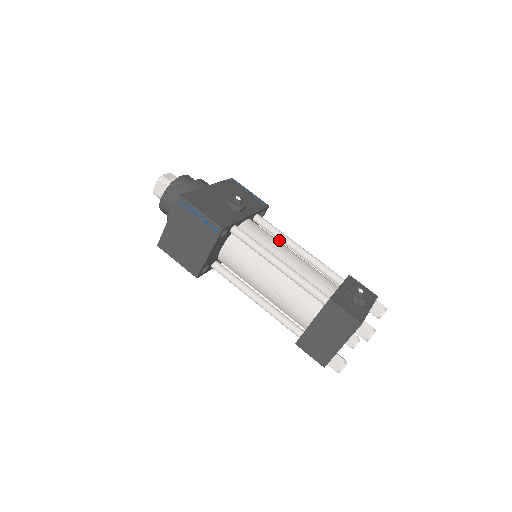
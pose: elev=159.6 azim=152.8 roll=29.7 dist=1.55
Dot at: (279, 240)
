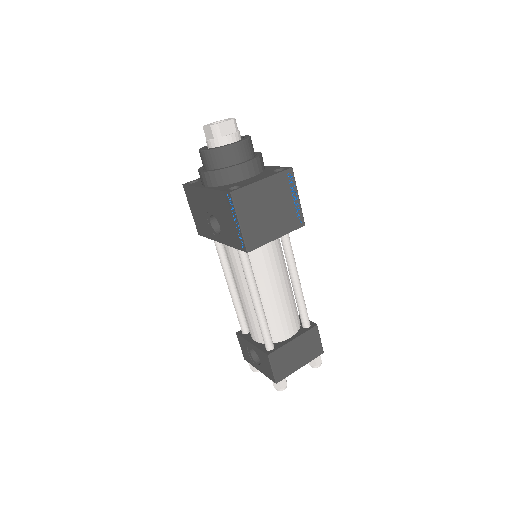
Dot at: occluded
